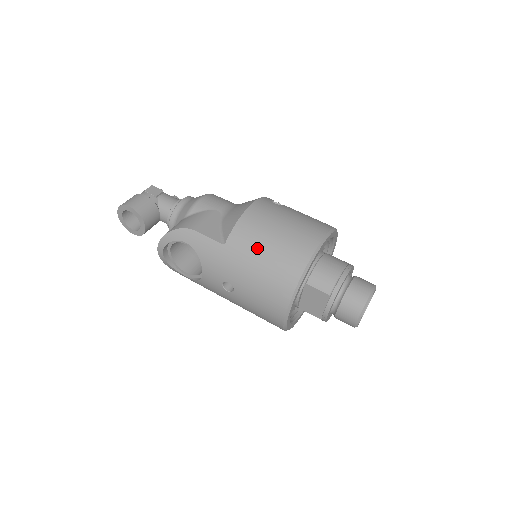
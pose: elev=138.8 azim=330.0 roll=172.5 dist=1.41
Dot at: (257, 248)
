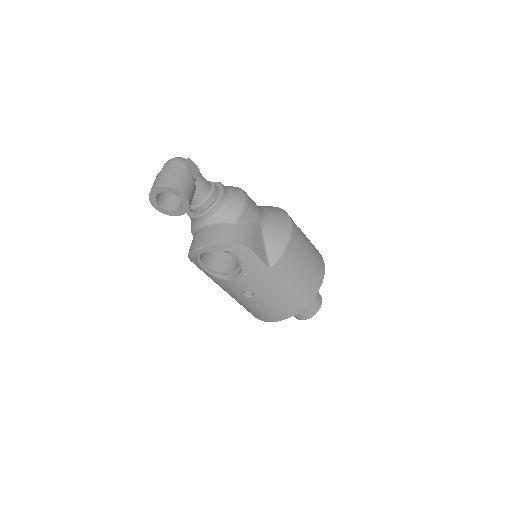
Dot at: (292, 277)
